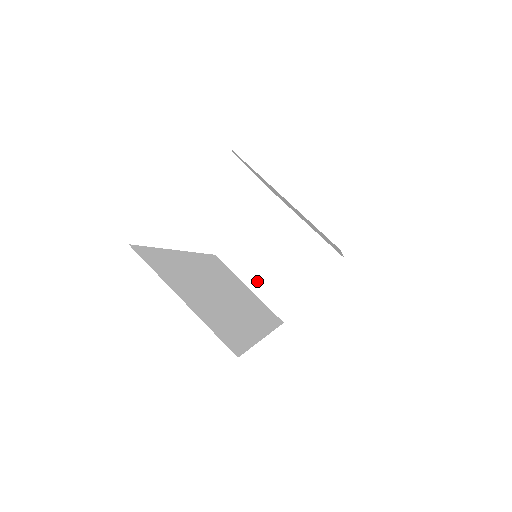
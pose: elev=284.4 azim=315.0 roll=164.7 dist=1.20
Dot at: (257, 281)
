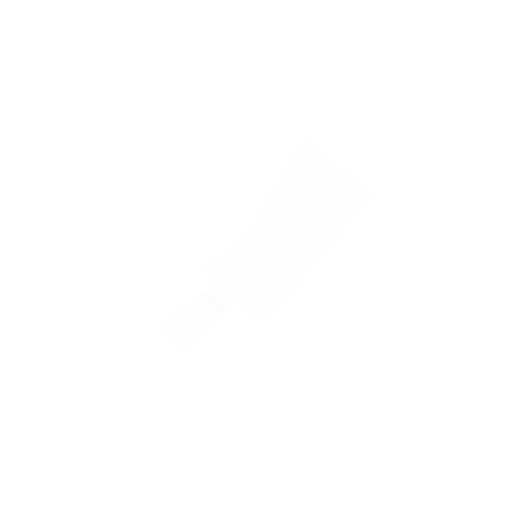
Dot at: (238, 289)
